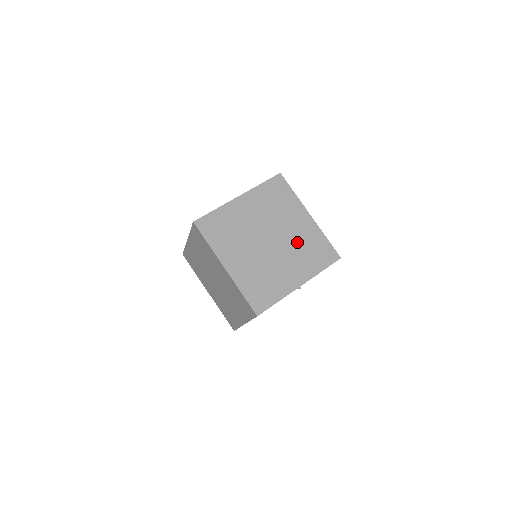
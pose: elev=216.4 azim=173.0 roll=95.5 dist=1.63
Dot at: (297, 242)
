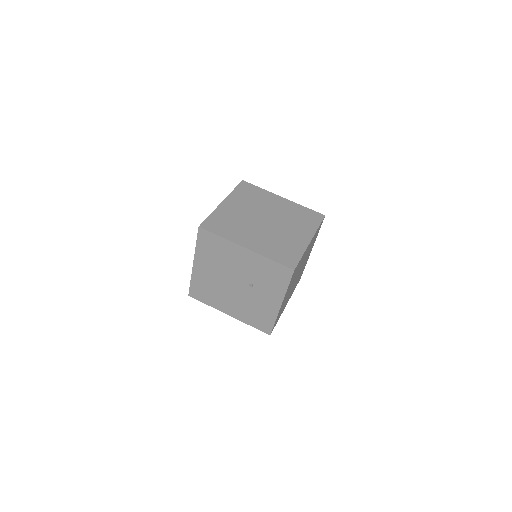
Dot at: (280, 237)
